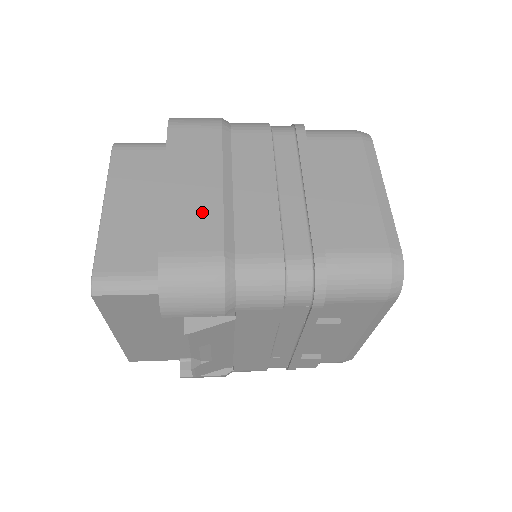
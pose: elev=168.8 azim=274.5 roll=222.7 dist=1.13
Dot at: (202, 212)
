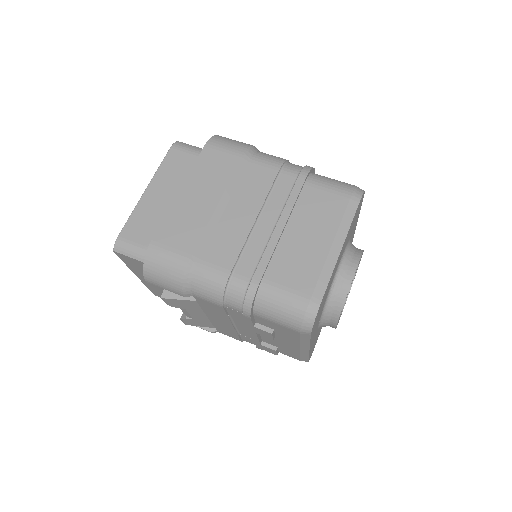
Dot at: (193, 221)
